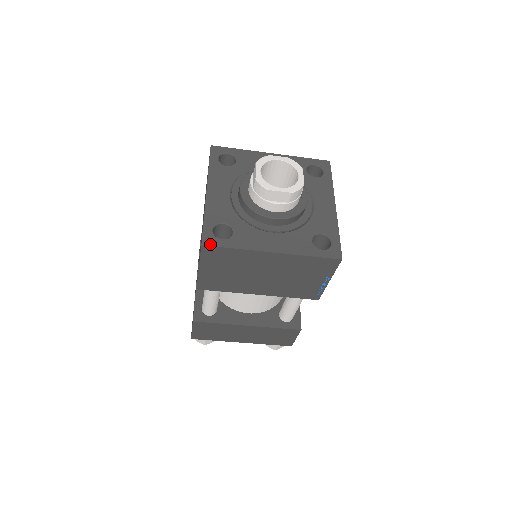
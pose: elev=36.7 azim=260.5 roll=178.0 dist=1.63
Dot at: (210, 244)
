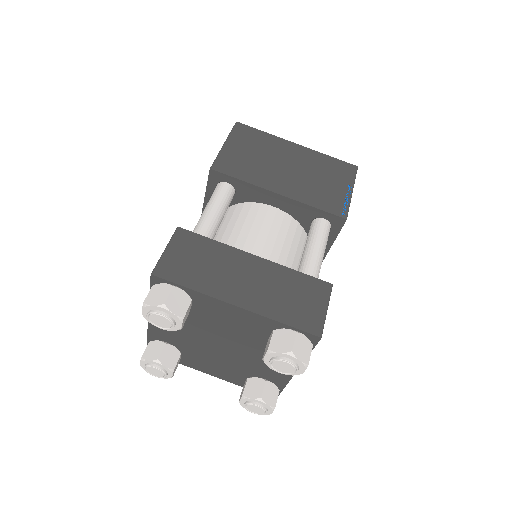
Dot at: (243, 126)
